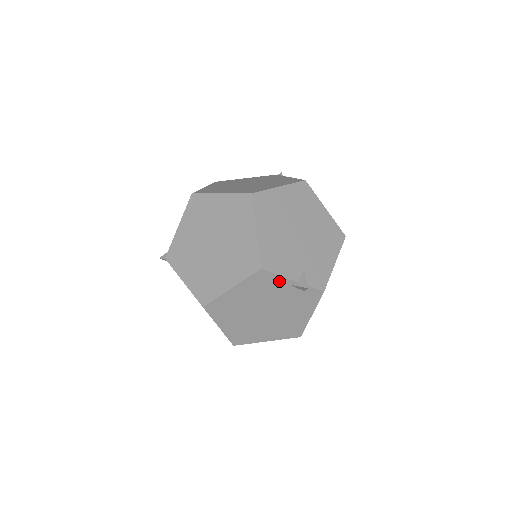
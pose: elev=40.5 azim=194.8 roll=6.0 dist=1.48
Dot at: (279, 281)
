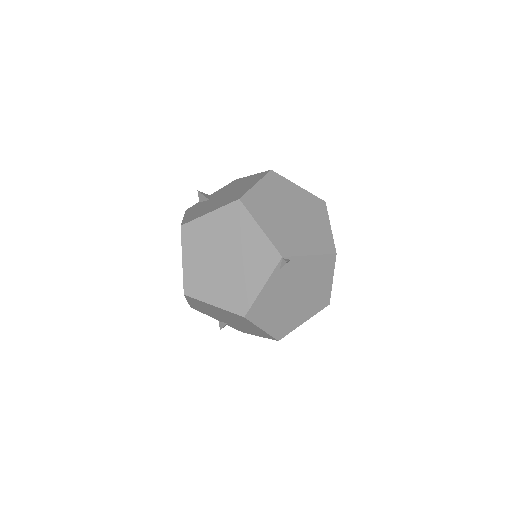
Dot at: occluded
